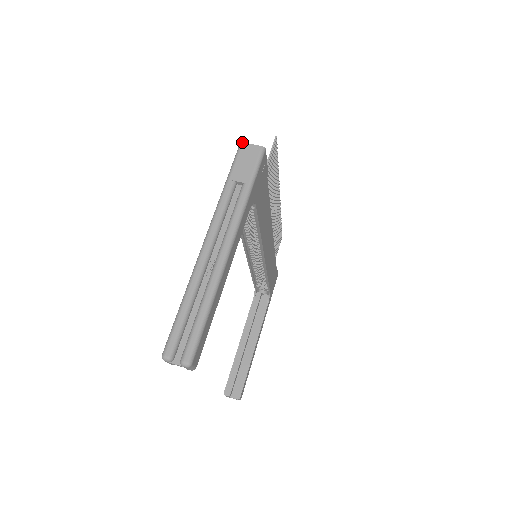
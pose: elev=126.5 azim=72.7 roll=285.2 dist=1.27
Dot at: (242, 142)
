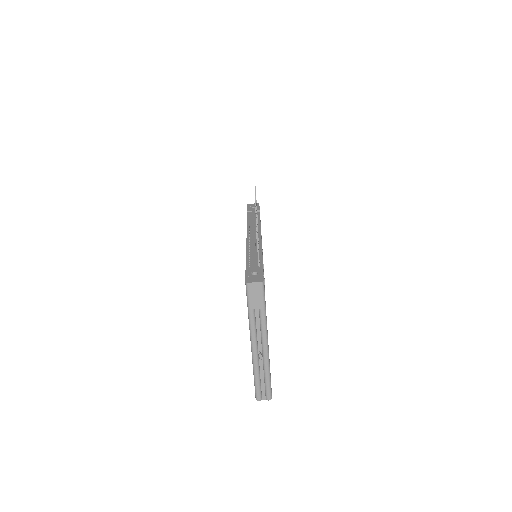
Dot at: (247, 283)
